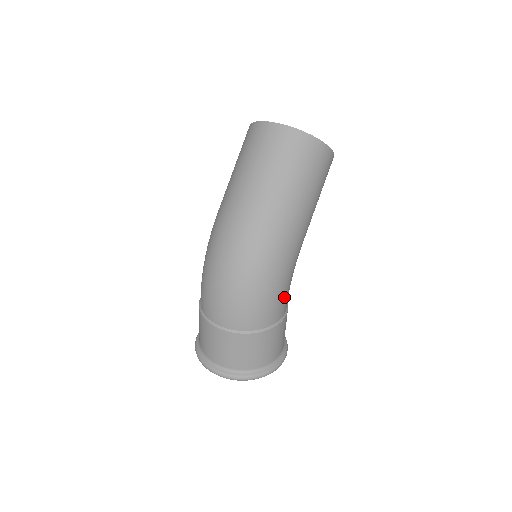
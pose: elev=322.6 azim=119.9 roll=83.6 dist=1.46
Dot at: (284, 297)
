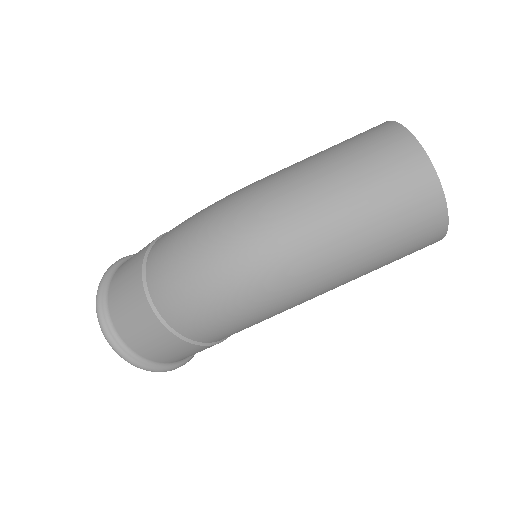
Dot at: occluded
